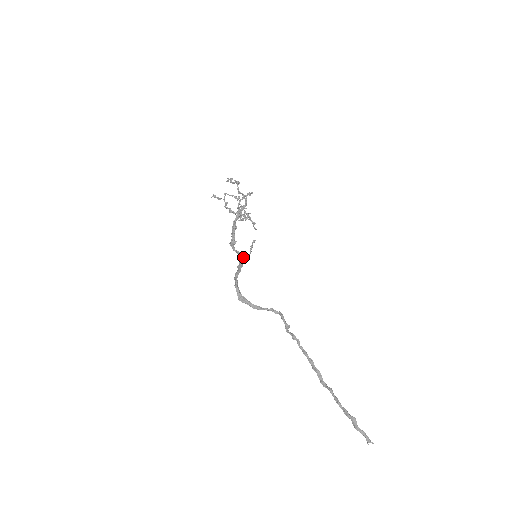
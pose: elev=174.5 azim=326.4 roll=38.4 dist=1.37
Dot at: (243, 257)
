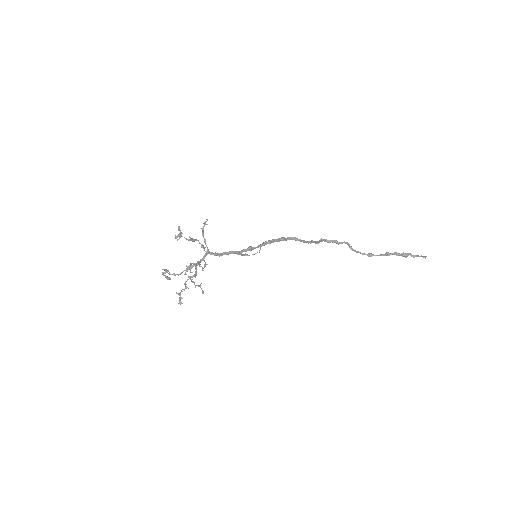
Dot at: (263, 242)
